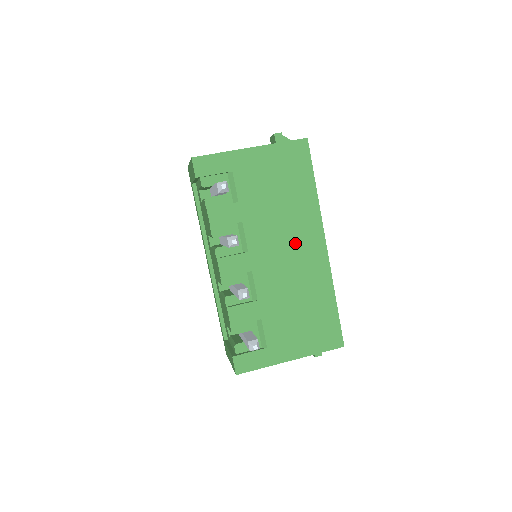
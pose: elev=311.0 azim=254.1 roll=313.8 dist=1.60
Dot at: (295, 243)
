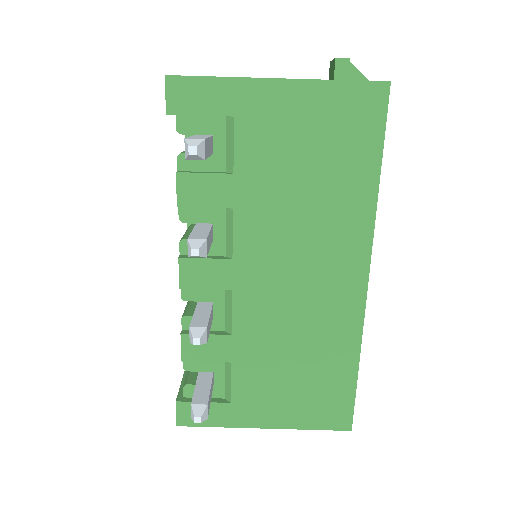
Dot at: (315, 263)
